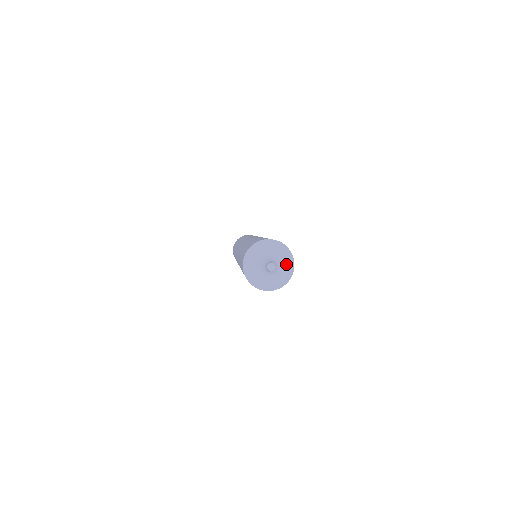
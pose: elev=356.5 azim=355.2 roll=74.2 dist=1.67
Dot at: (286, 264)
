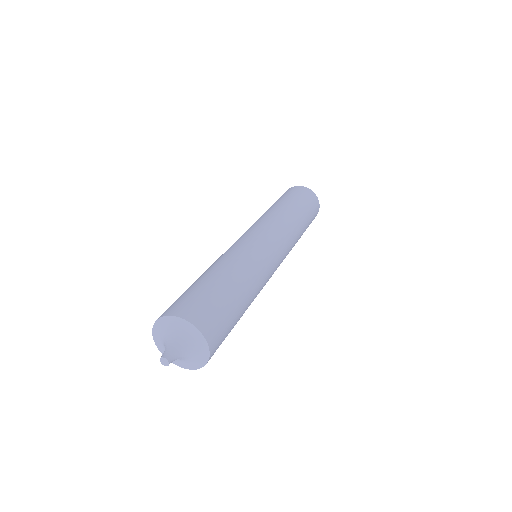
Dot at: (195, 360)
